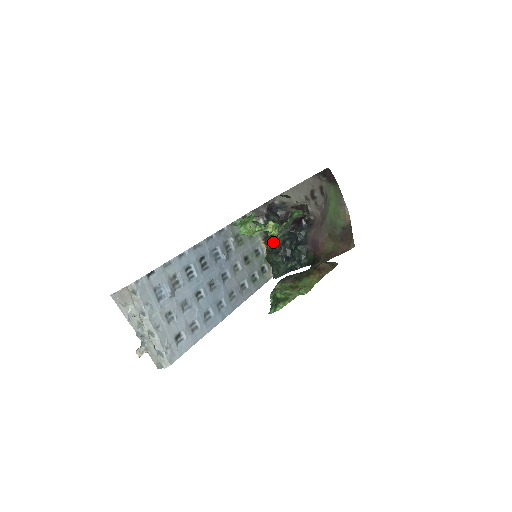
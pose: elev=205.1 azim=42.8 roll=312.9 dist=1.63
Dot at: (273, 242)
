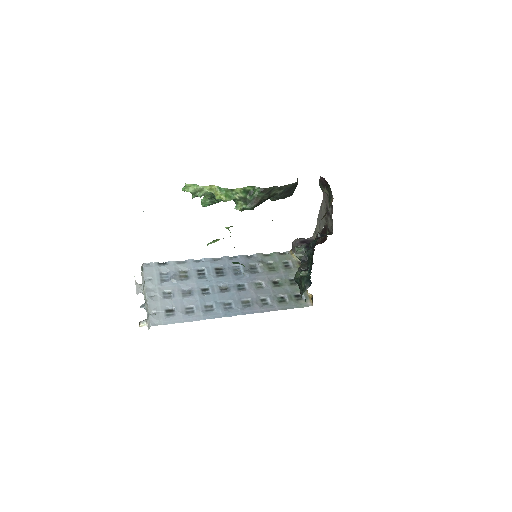
Dot at: occluded
